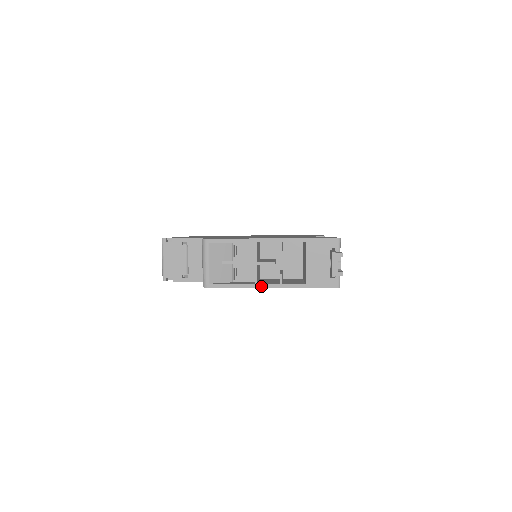
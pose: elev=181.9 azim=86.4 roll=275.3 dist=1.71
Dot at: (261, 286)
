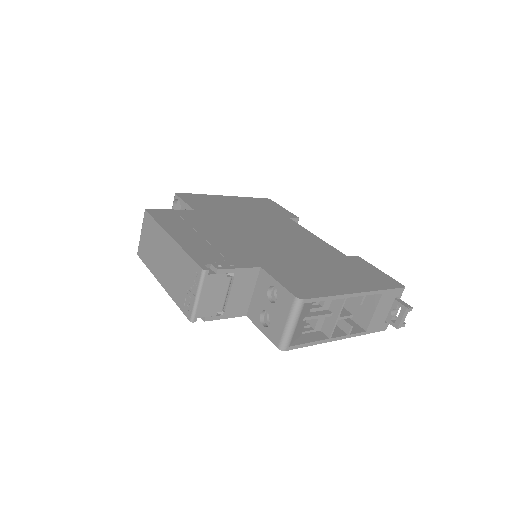
Dot at: (333, 340)
